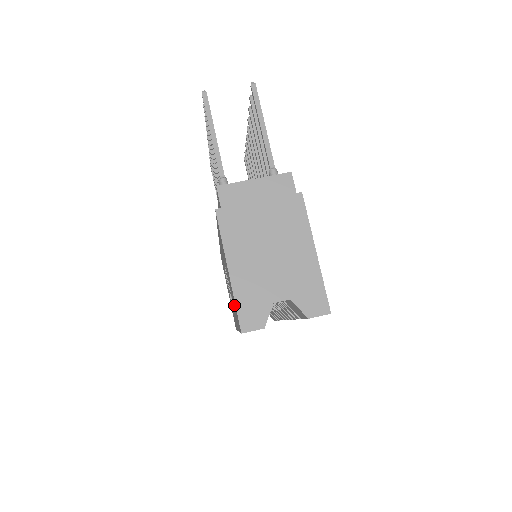
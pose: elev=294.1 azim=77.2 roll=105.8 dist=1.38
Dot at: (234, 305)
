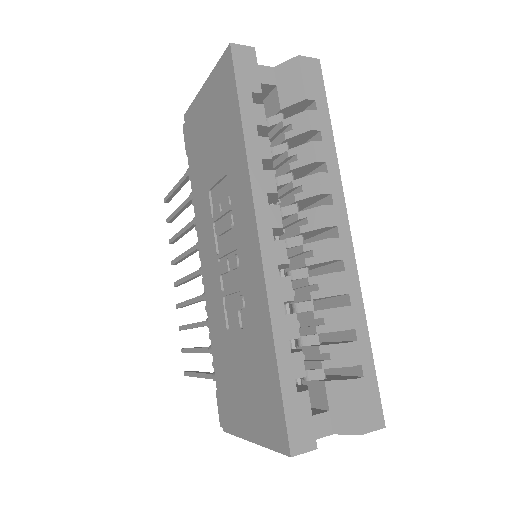
Dot at: (223, 110)
